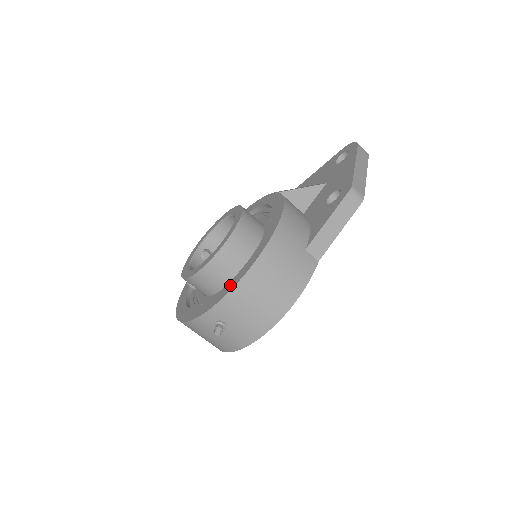
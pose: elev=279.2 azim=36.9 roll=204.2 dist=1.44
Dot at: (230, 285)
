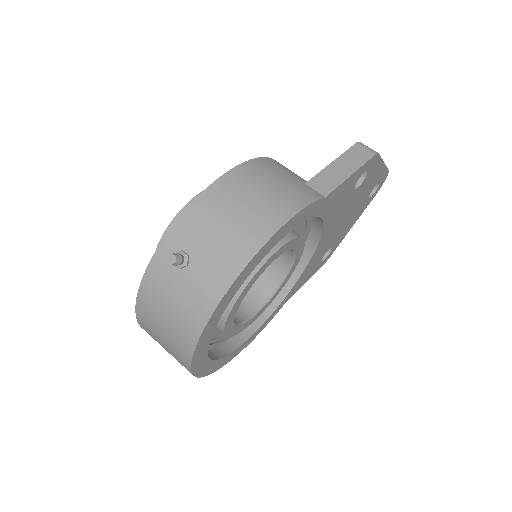
Dot at: occluded
